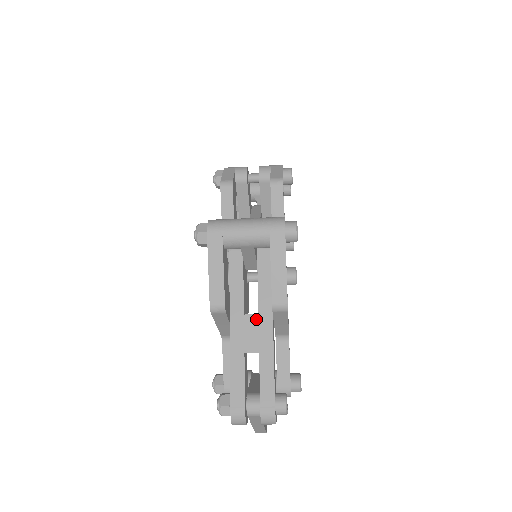
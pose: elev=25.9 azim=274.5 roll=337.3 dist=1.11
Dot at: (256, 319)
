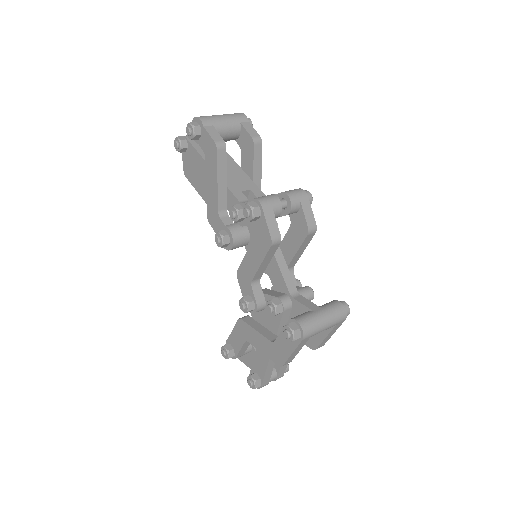
Dot at: occluded
